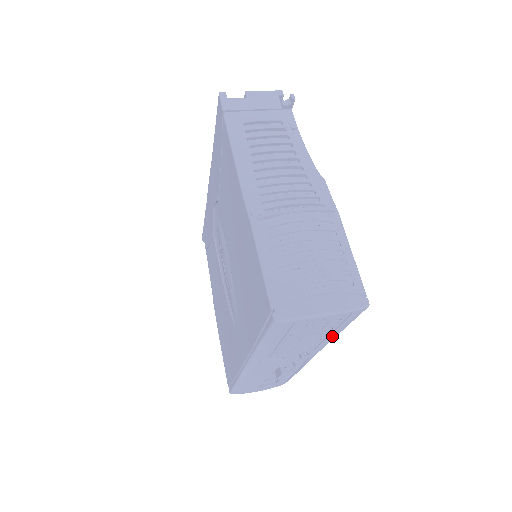
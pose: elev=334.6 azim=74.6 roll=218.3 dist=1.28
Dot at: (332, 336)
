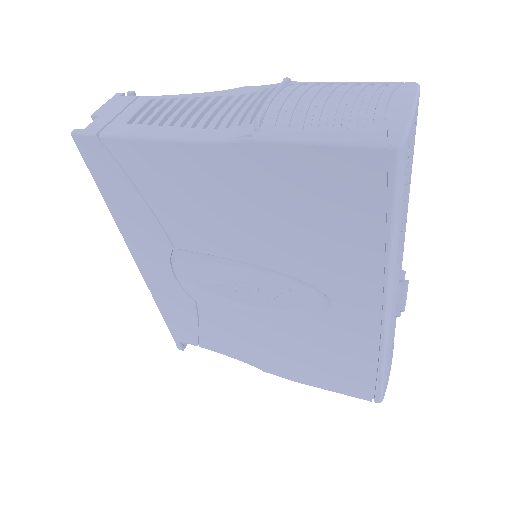
Dot at: occluded
